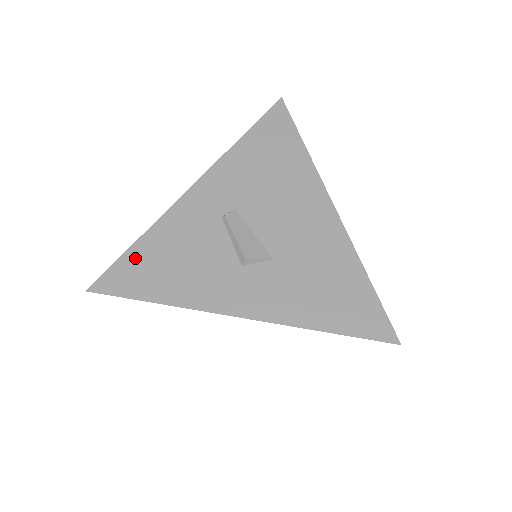
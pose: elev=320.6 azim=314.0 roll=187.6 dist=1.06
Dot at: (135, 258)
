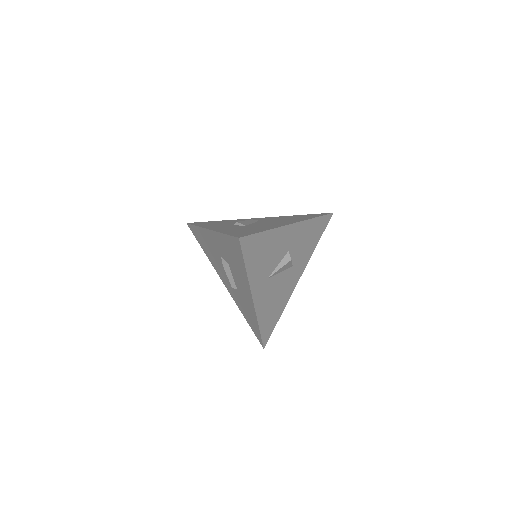
Dot at: occluded
